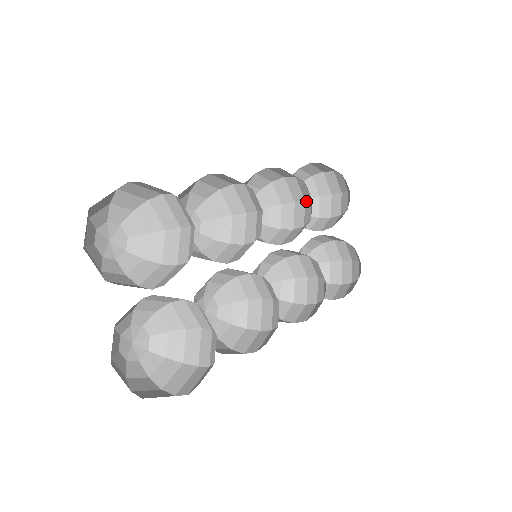
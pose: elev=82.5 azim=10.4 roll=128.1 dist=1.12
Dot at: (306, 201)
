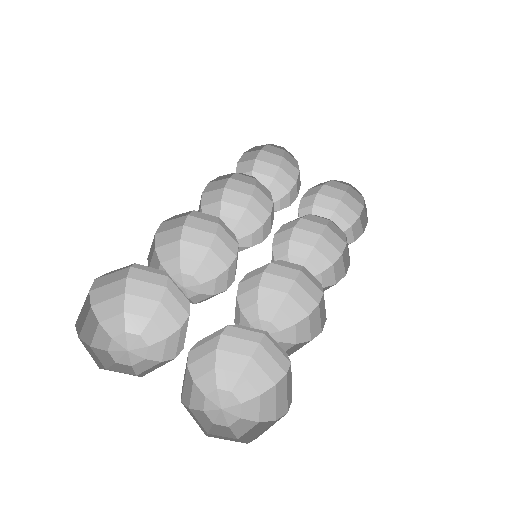
Dot at: (256, 185)
